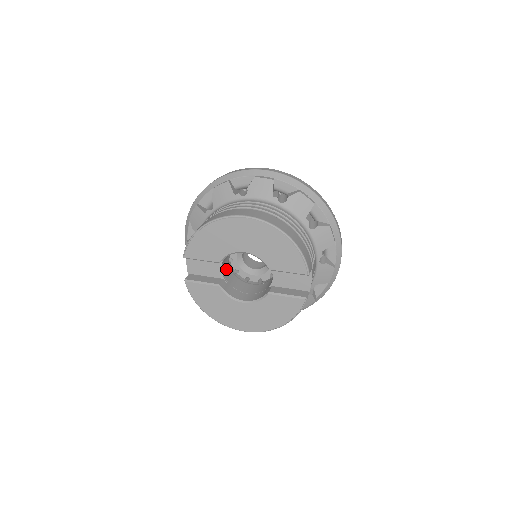
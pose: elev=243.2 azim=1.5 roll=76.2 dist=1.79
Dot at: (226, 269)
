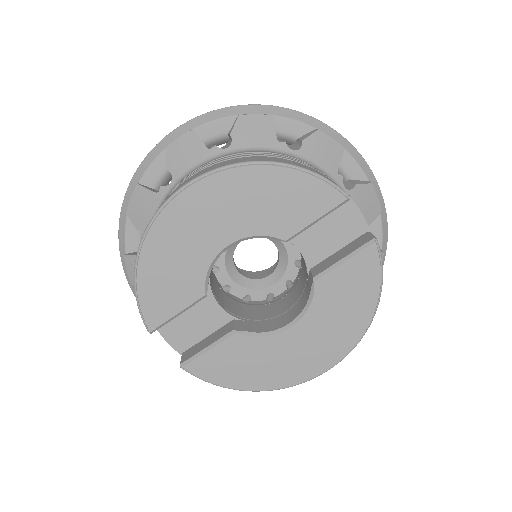
Dot at: (228, 304)
